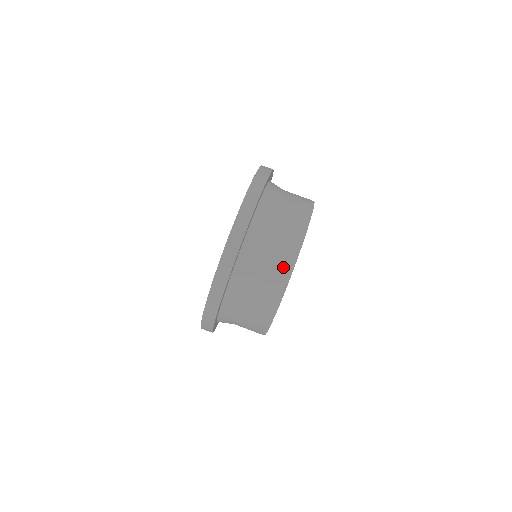
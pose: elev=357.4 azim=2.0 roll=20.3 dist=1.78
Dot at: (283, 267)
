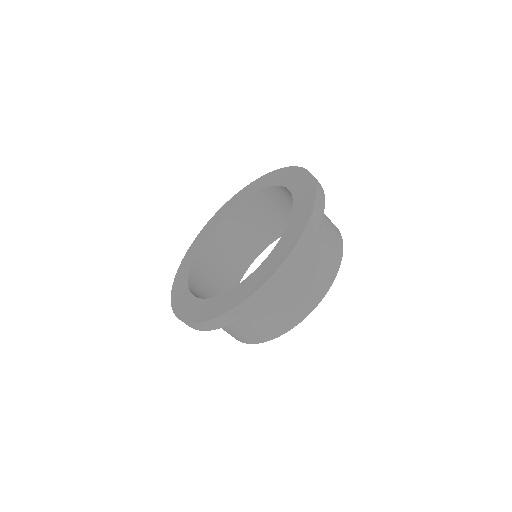
Dot at: (335, 228)
